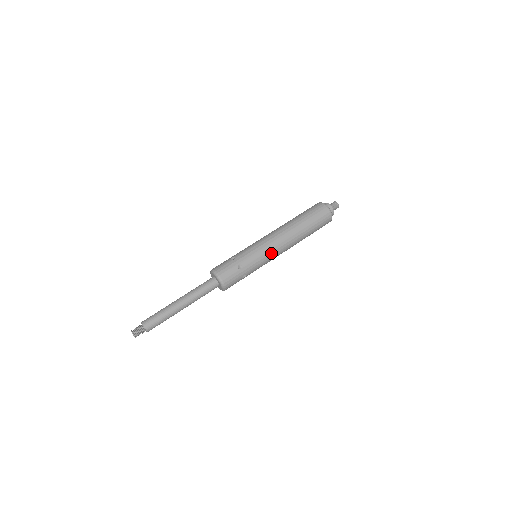
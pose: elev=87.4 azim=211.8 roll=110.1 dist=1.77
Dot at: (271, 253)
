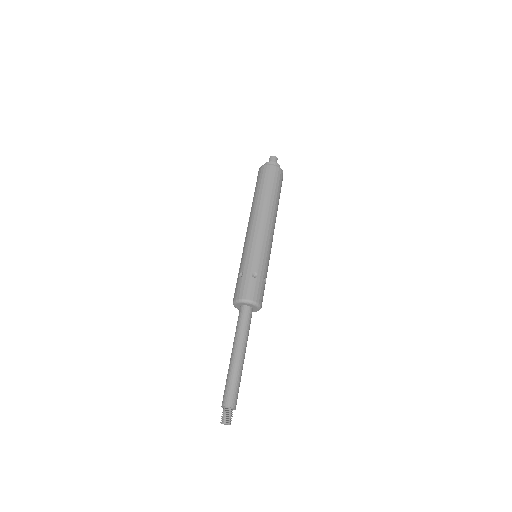
Dot at: (266, 241)
